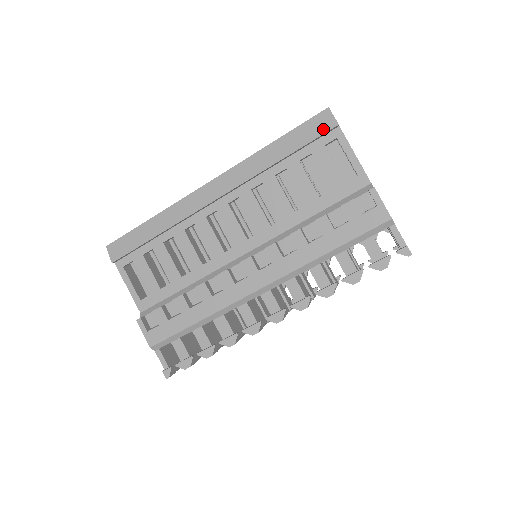
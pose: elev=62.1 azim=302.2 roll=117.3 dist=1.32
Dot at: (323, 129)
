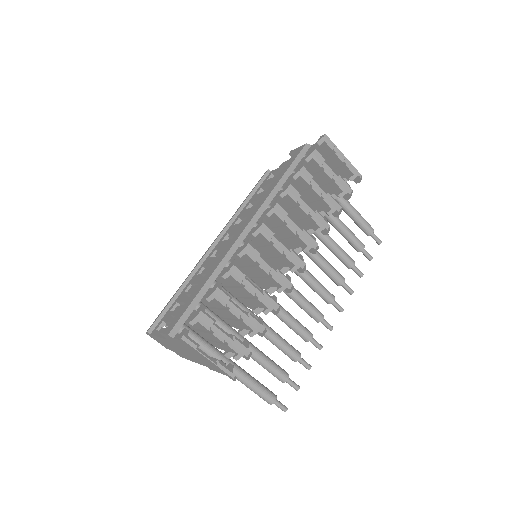
Dot at: (262, 177)
